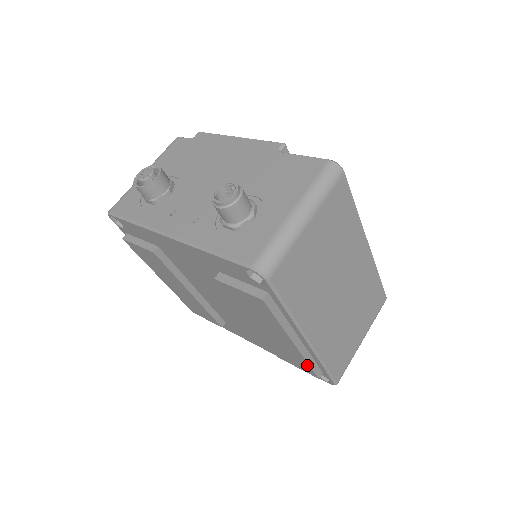
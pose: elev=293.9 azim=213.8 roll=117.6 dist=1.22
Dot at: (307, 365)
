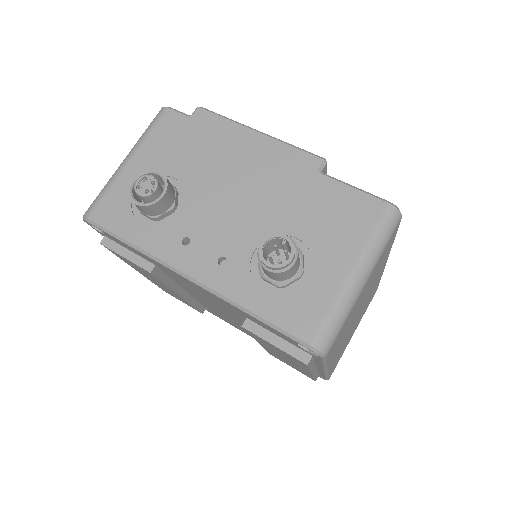
Dot at: (311, 377)
